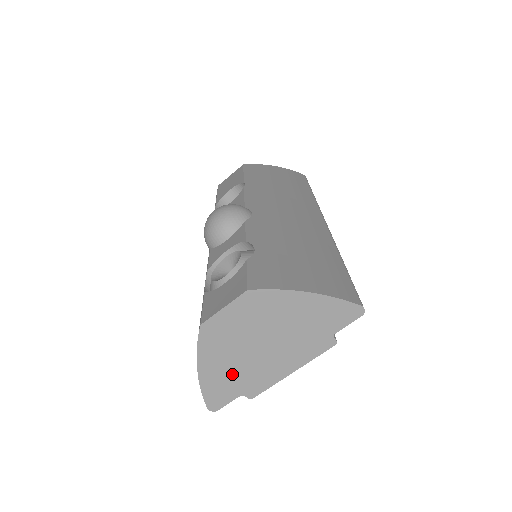
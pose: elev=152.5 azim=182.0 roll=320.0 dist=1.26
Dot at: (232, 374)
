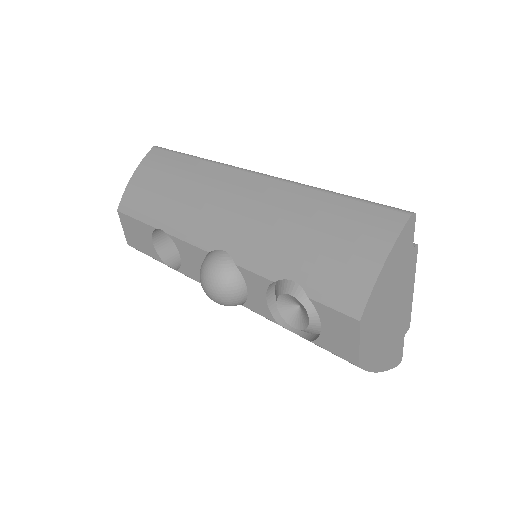
Dot at: (392, 342)
